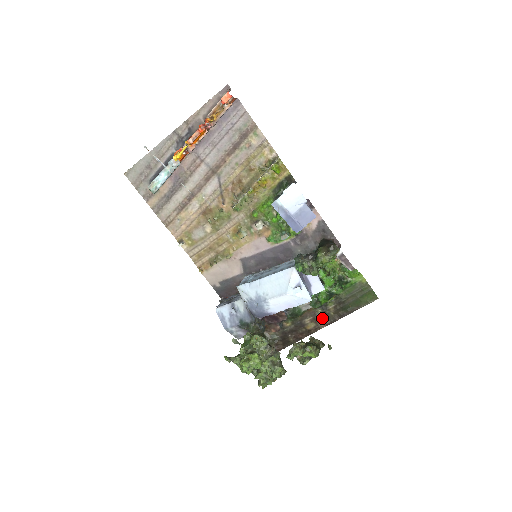
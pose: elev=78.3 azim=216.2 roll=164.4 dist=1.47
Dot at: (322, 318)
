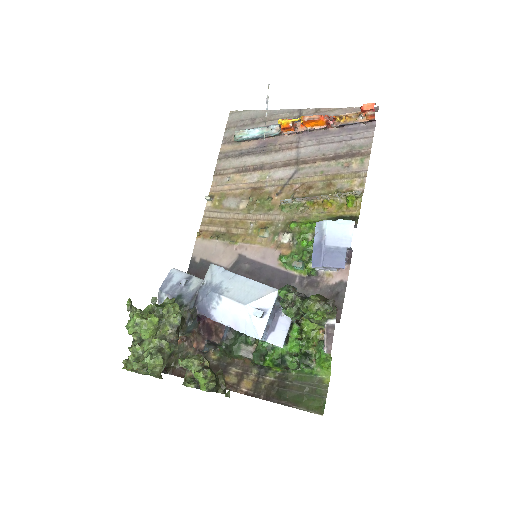
Dot at: (249, 382)
